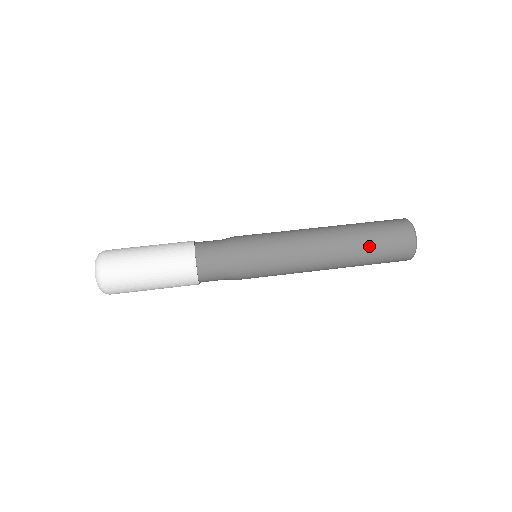
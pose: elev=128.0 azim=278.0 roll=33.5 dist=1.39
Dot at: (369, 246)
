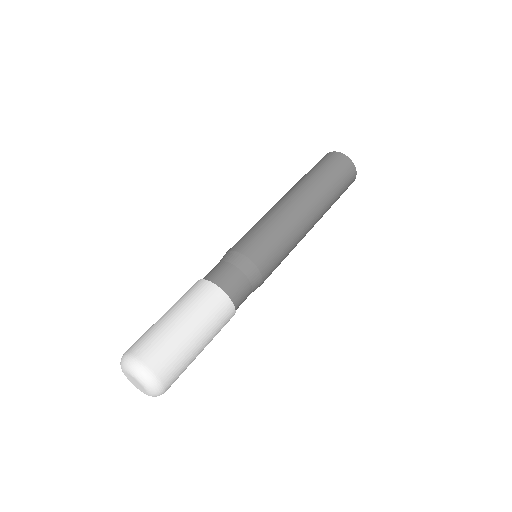
Dot at: (334, 193)
